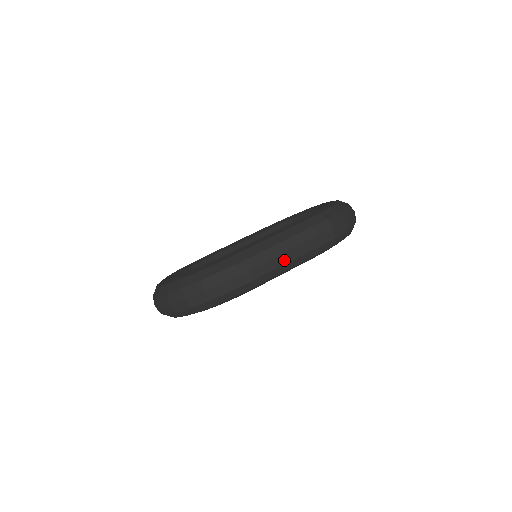
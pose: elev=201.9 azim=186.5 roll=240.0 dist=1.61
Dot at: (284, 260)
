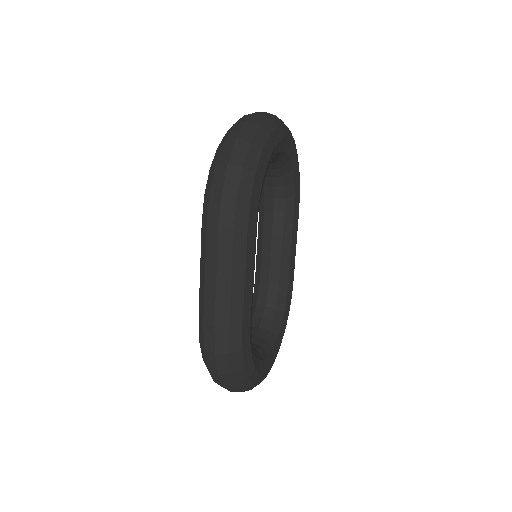
Dot at: (225, 281)
